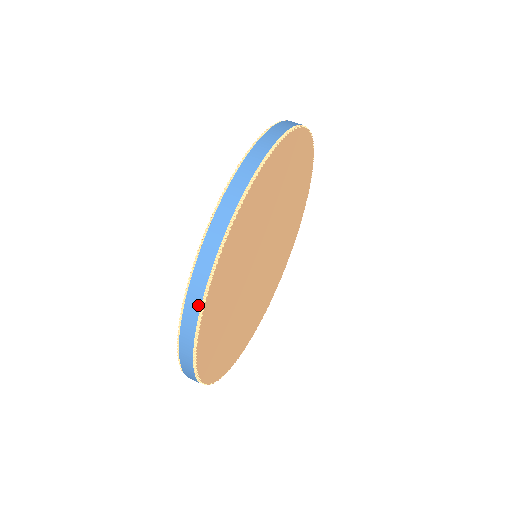
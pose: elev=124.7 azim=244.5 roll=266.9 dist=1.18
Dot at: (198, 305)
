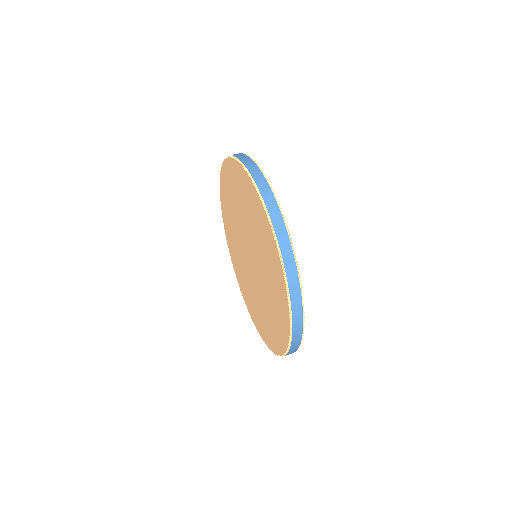
Dot at: (283, 225)
